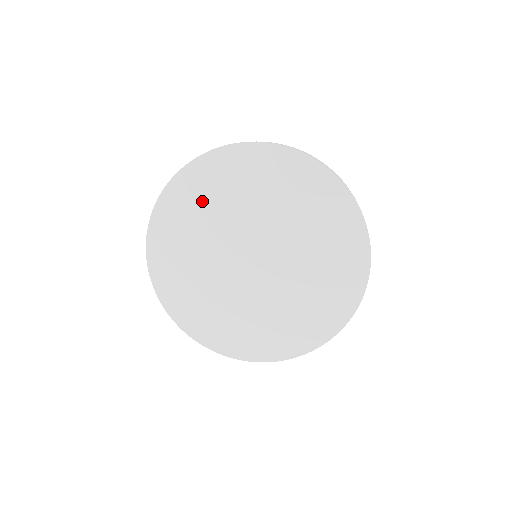
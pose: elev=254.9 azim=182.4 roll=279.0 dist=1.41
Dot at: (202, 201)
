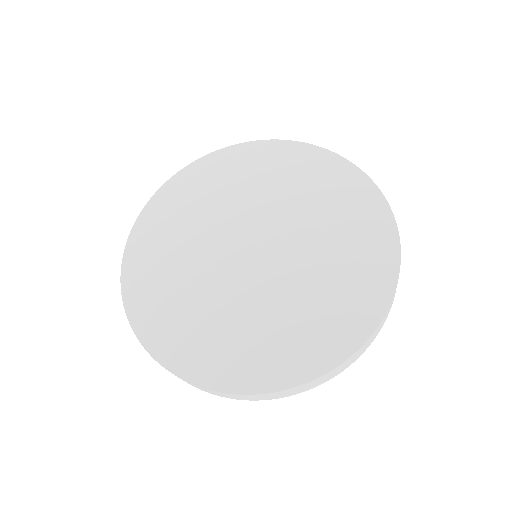
Dot at: (256, 172)
